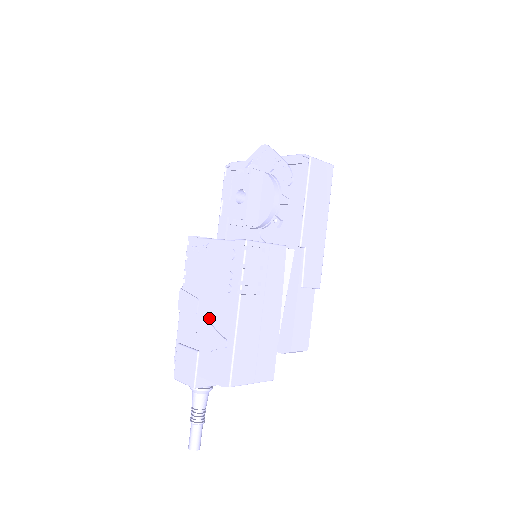
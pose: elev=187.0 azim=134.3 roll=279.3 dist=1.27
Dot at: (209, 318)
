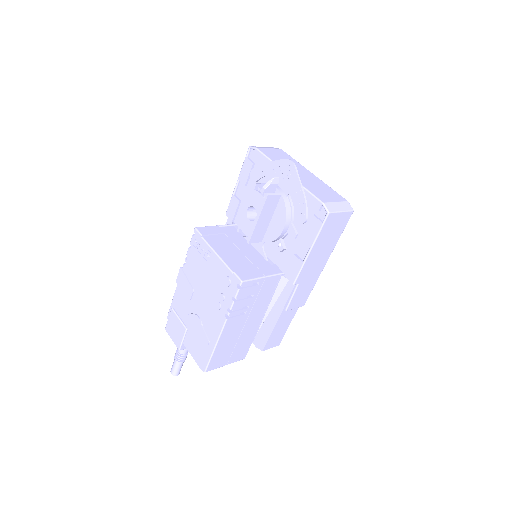
Dot at: (199, 313)
